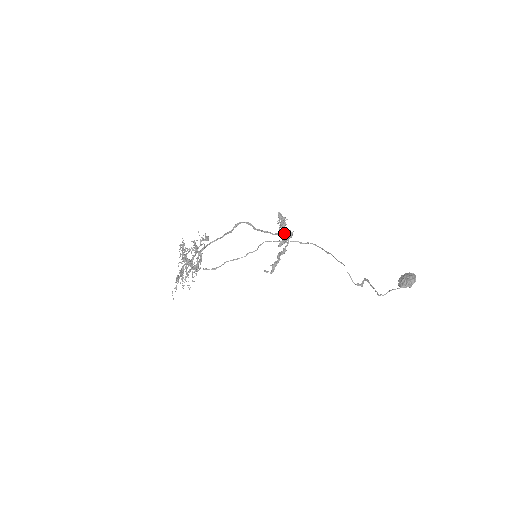
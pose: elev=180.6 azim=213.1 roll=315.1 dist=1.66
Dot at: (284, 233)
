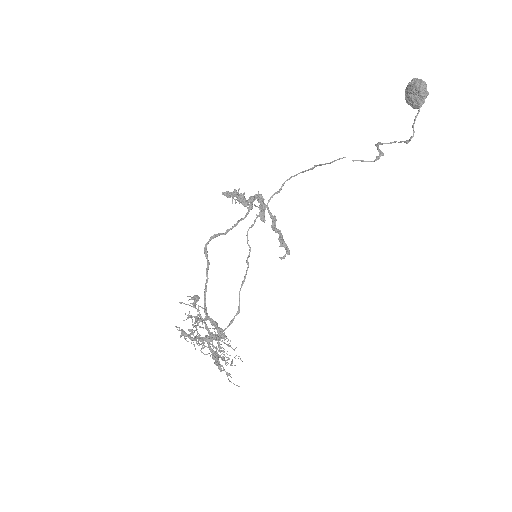
Dot at: (252, 204)
